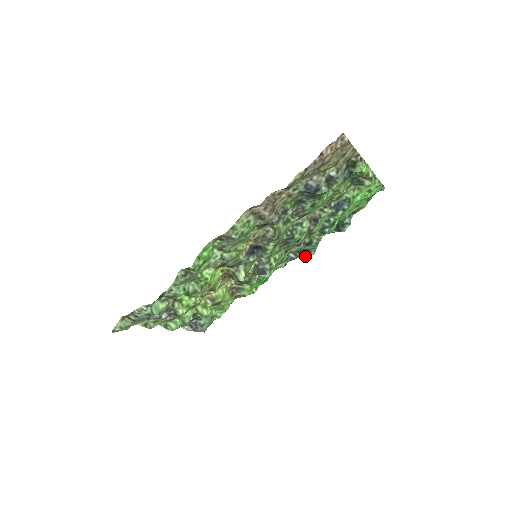
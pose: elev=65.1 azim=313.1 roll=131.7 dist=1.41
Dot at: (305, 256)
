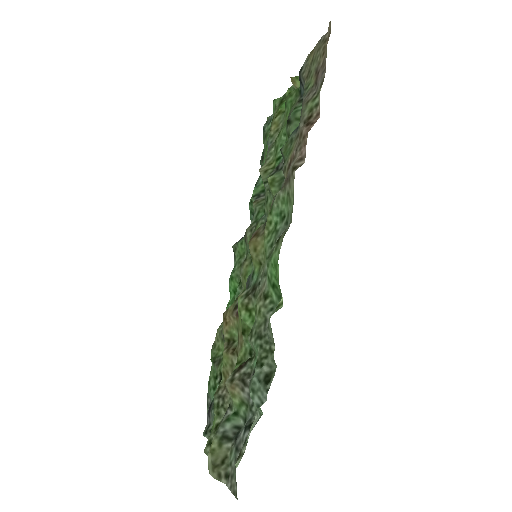
Dot at: occluded
